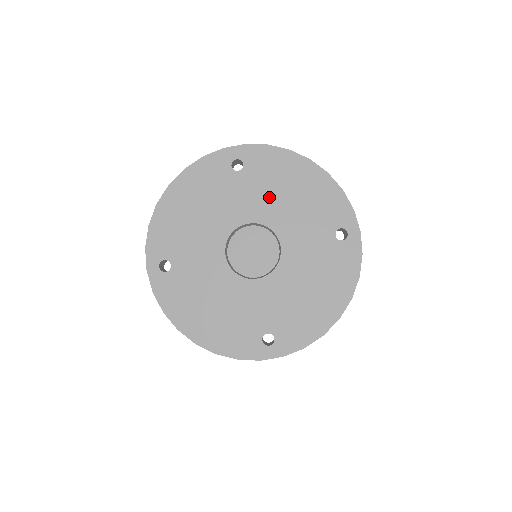
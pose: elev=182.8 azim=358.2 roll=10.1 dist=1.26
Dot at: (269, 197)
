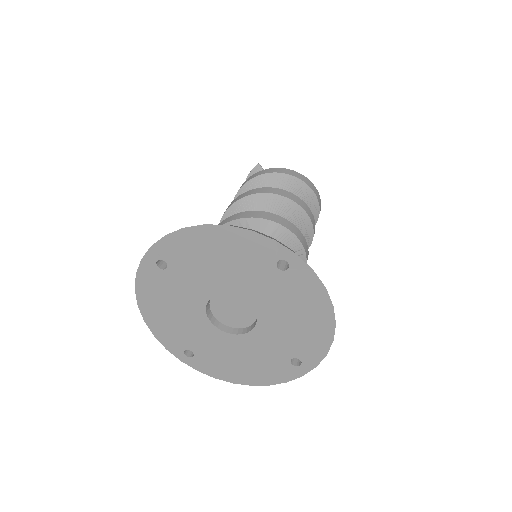
Dot at: (205, 273)
